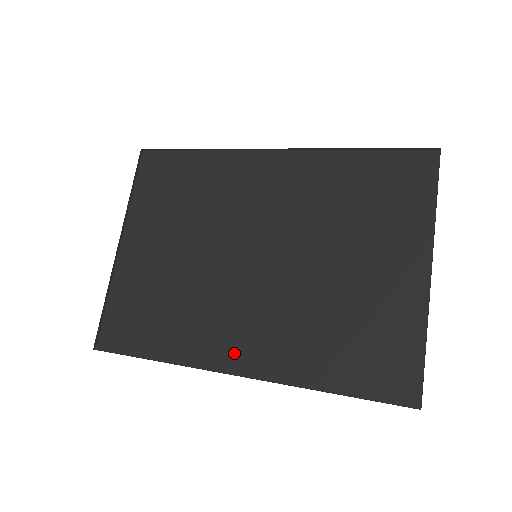
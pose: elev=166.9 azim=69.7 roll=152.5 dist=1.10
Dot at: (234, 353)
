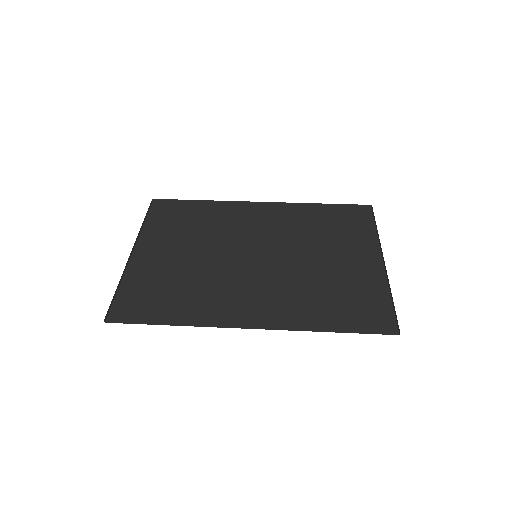
Dot at: (245, 314)
